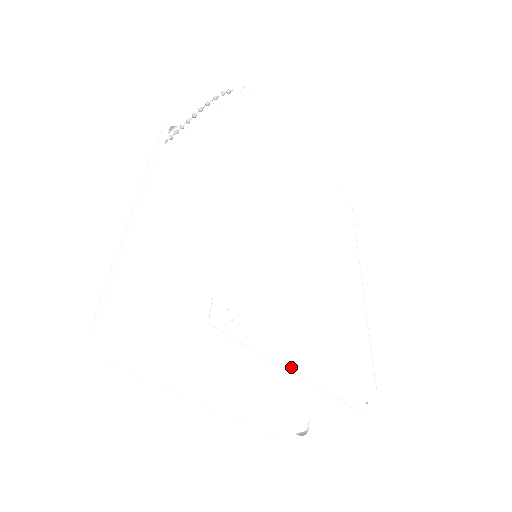
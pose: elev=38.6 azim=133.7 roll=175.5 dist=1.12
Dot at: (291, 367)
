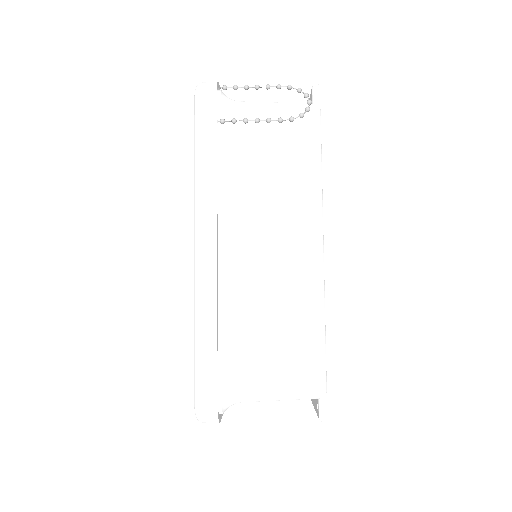
Dot at: occluded
